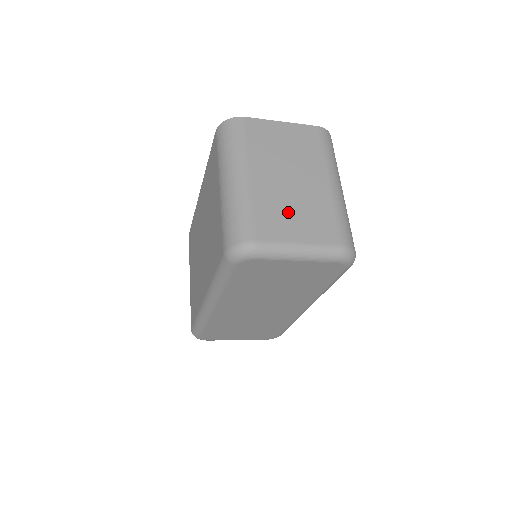
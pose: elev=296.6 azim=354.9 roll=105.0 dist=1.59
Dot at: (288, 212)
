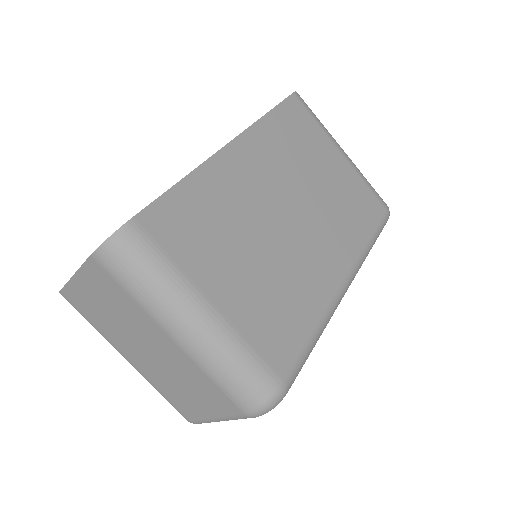
Dot at: (180, 389)
